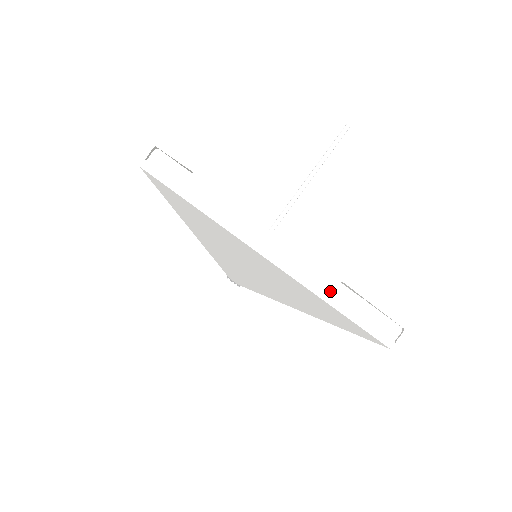
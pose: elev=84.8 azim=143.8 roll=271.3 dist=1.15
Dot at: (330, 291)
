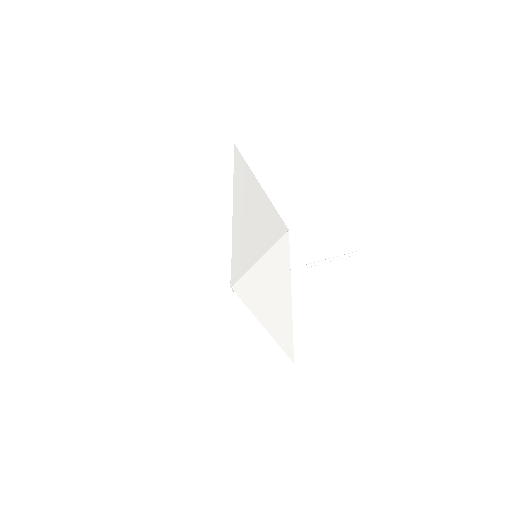
Dot at: (277, 198)
